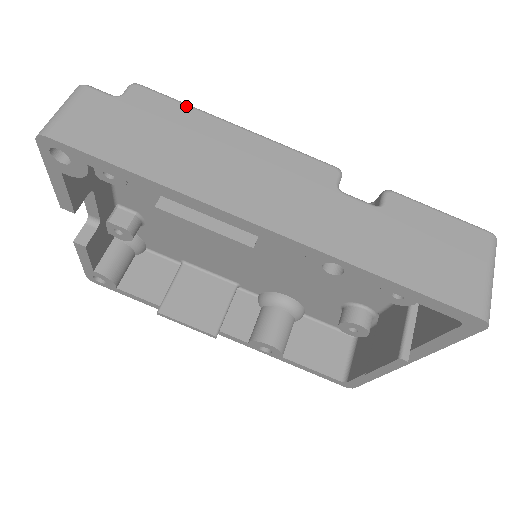
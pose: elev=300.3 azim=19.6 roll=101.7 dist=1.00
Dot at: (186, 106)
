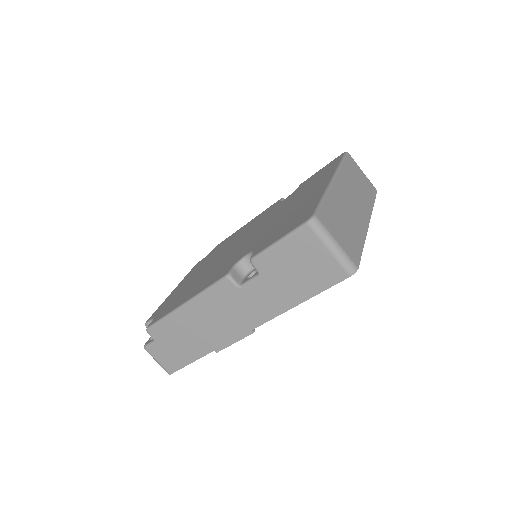
Dot at: (165, 320)
